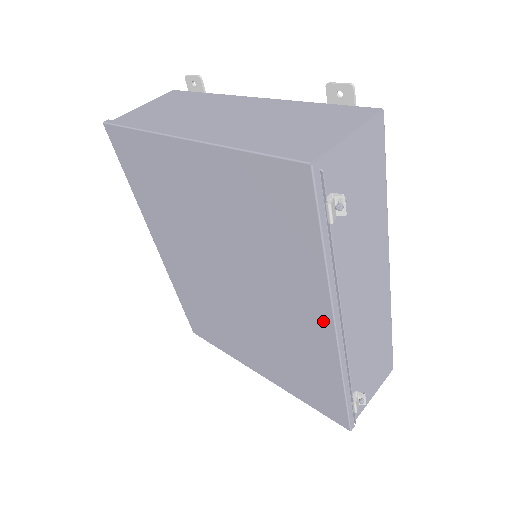
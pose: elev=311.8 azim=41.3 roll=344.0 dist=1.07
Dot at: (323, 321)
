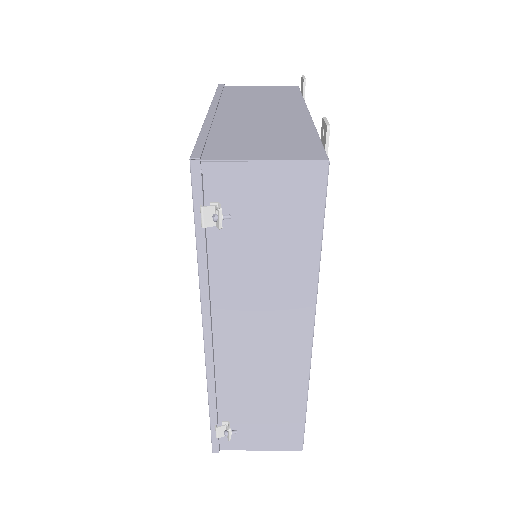
Dot at: occluded
